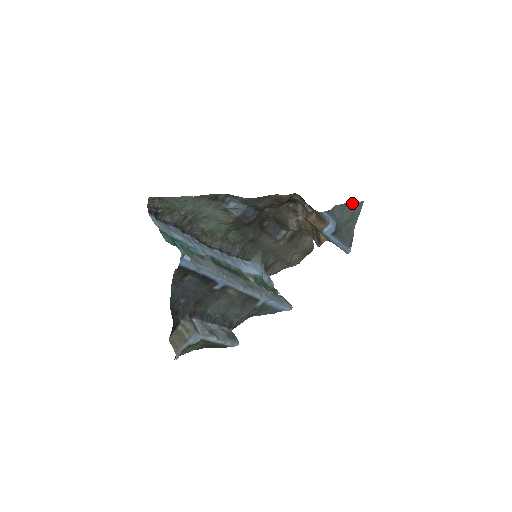
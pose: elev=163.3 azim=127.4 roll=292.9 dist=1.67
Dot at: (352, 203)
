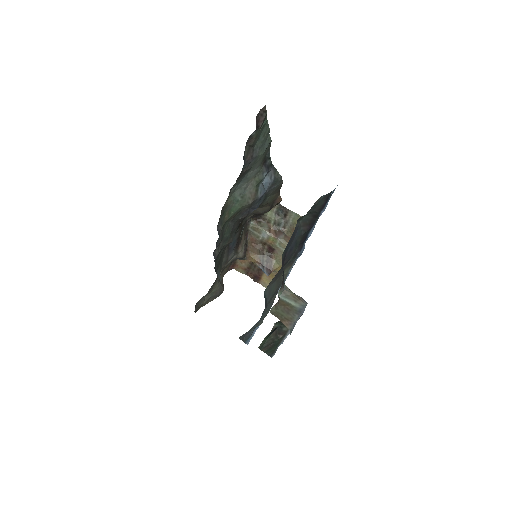
Dot at: occluded
